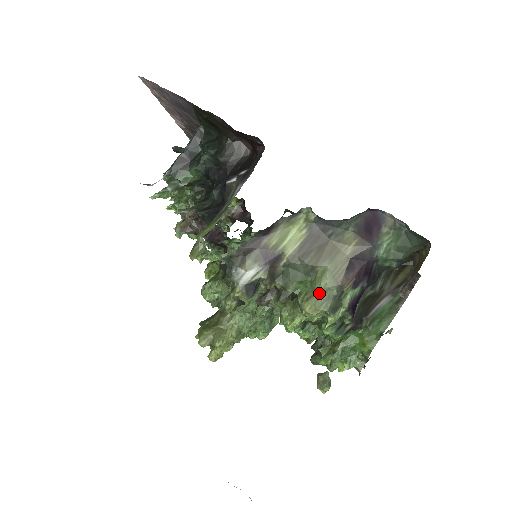
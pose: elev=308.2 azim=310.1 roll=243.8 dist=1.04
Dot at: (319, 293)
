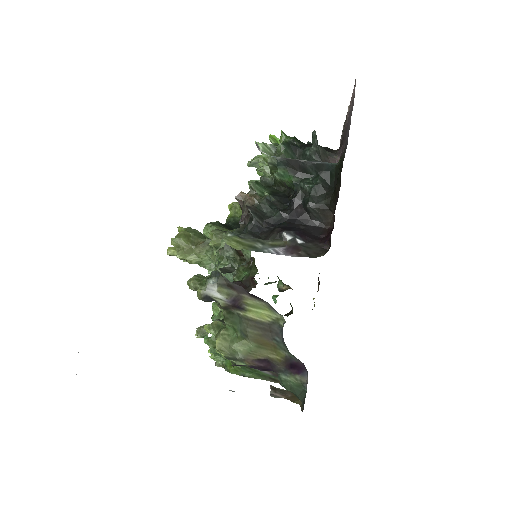
Dot at: (231, 348)
